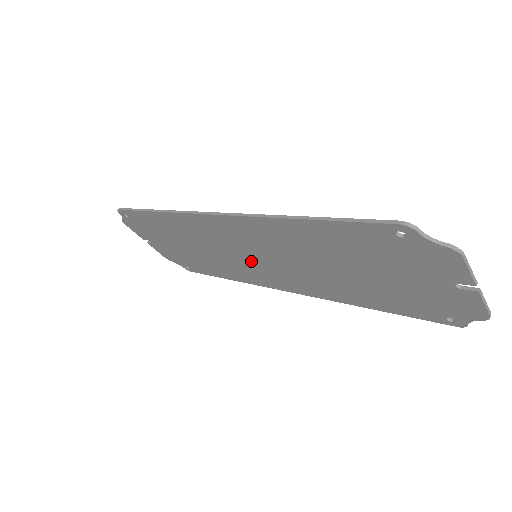
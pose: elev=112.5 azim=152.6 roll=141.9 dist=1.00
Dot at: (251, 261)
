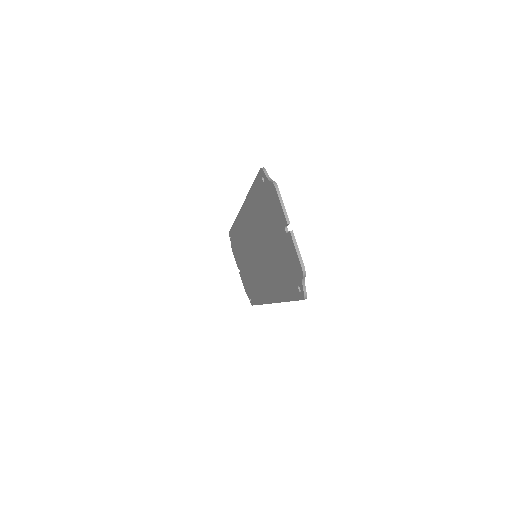
Dot at: (256, 264)
